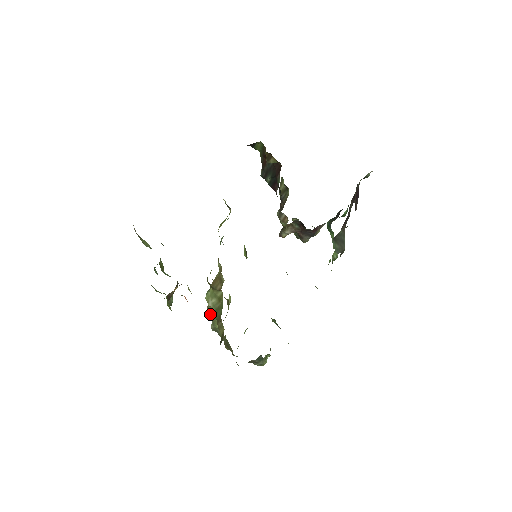
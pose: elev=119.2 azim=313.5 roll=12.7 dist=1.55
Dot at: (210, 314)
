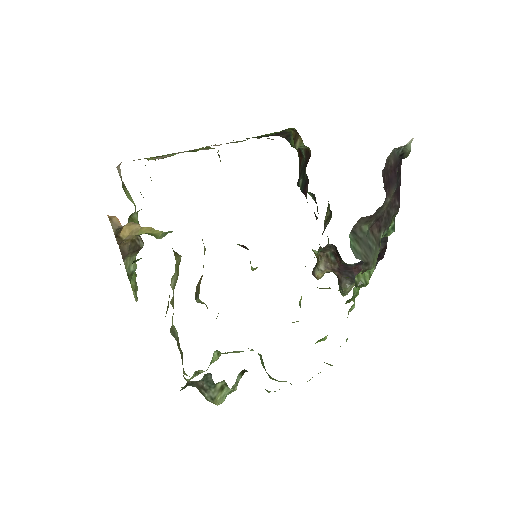
Dot at: (172, 305)
